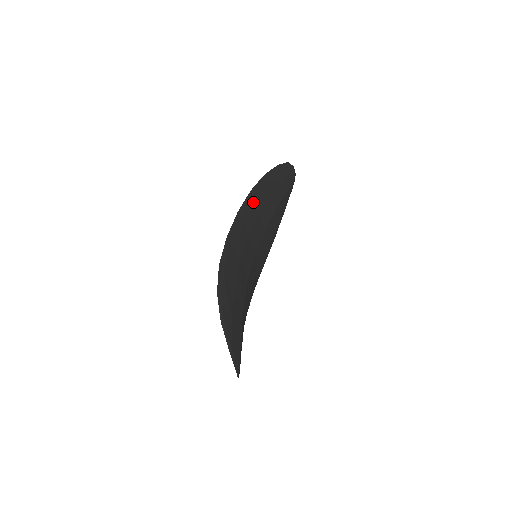
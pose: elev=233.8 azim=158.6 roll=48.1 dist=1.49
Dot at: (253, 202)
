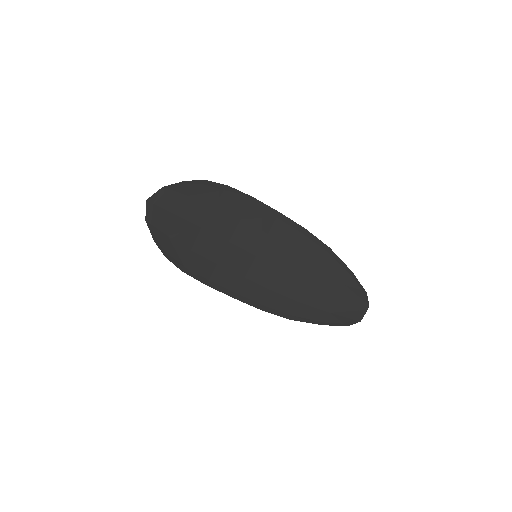
Dot at: (298, 235)
